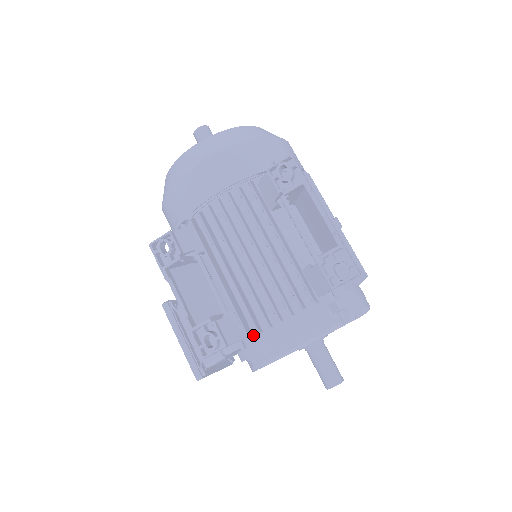
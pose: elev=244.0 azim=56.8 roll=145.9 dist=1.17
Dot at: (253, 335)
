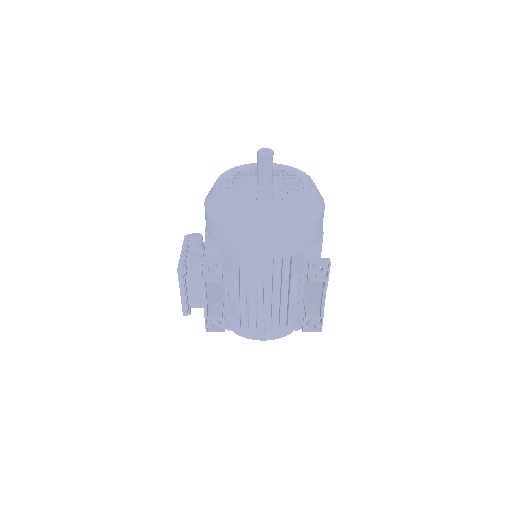
Dot at: (241, 324)
